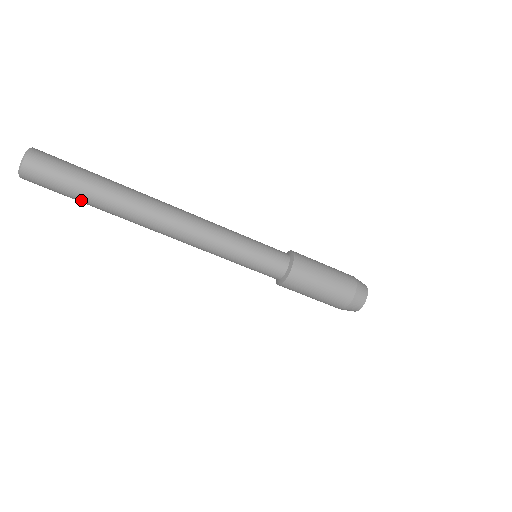
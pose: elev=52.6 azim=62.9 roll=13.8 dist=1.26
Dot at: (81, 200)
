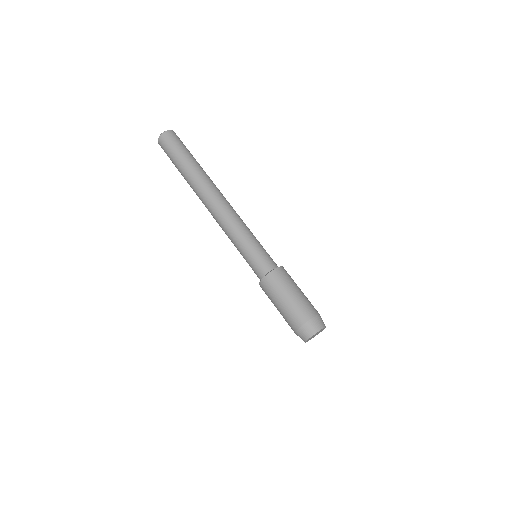
Dot at: (182, 159)
